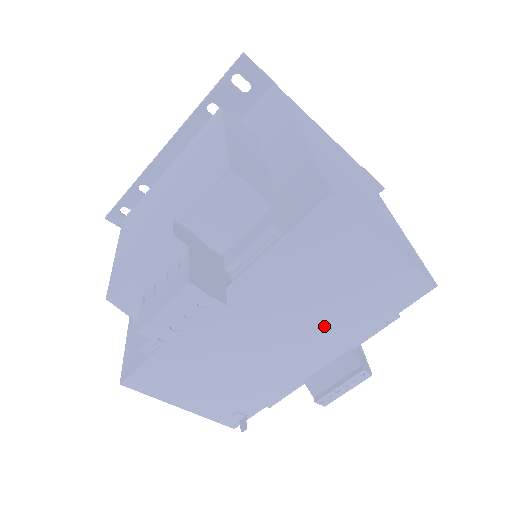
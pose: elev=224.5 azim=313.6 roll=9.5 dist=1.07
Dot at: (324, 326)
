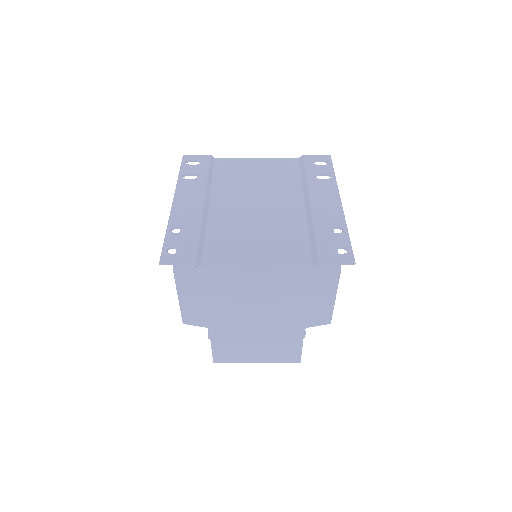
Dot at: occluded
